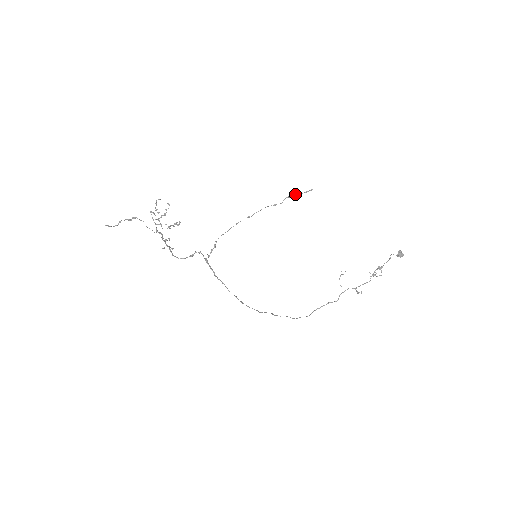
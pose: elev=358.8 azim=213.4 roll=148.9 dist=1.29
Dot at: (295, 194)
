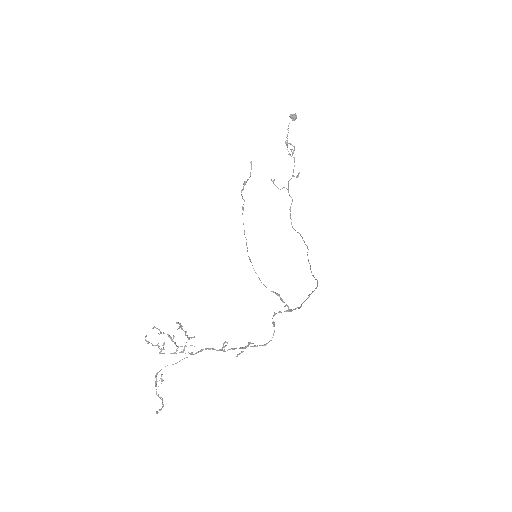
Dot at: (244, 182)
